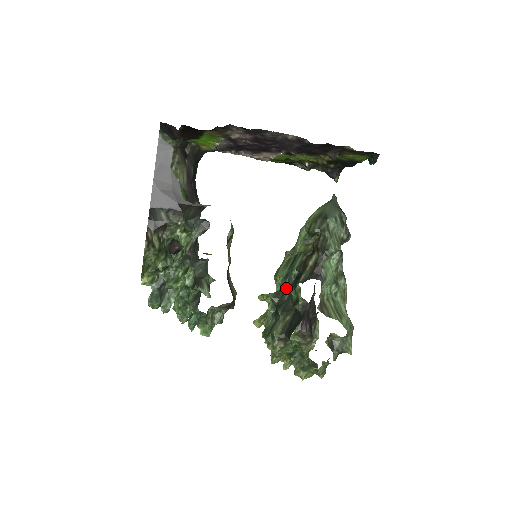
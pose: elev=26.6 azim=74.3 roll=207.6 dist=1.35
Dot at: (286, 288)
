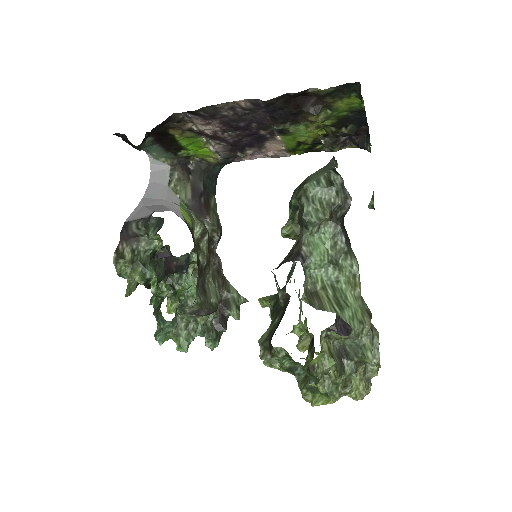
Dot at: (285, 286)
